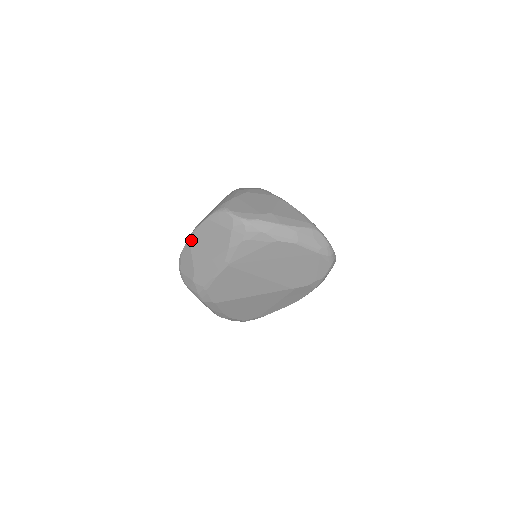
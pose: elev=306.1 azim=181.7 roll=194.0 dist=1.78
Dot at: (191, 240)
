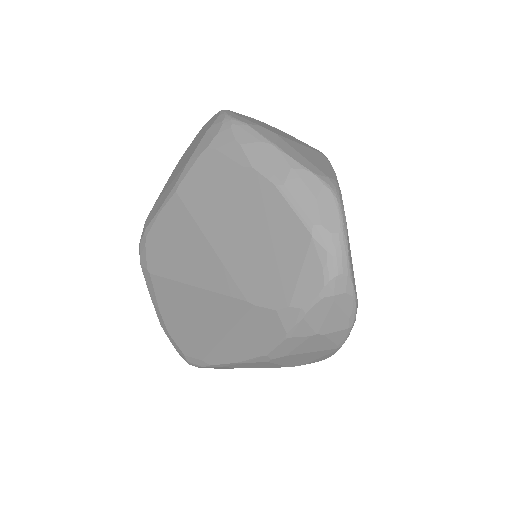
Dot at: (178, 162)
